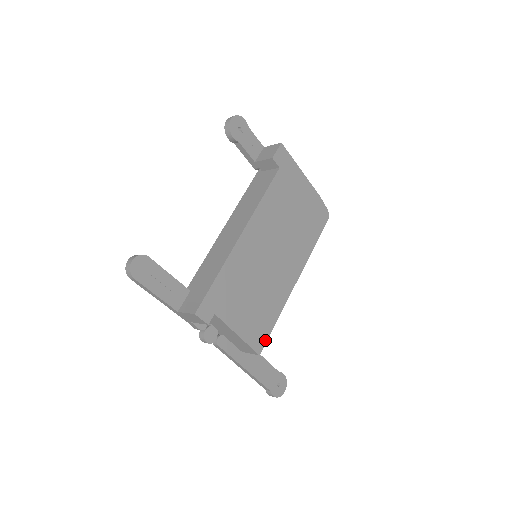
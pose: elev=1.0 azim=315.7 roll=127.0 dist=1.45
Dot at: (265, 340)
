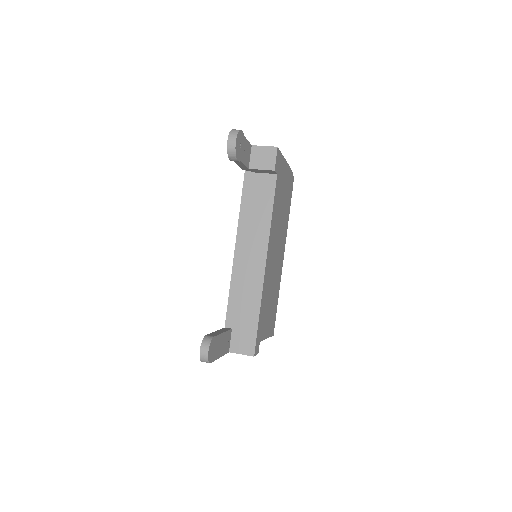
Dot at: occluded
